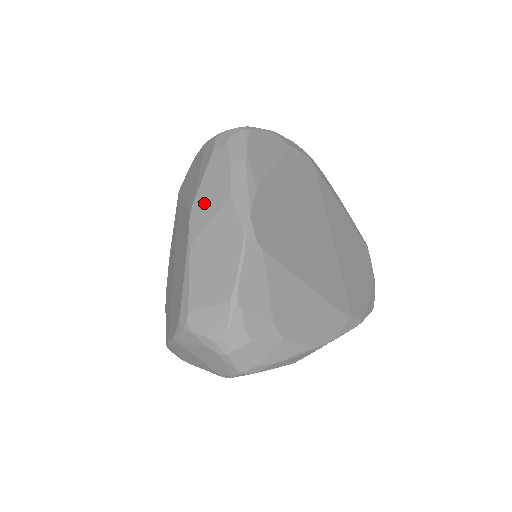
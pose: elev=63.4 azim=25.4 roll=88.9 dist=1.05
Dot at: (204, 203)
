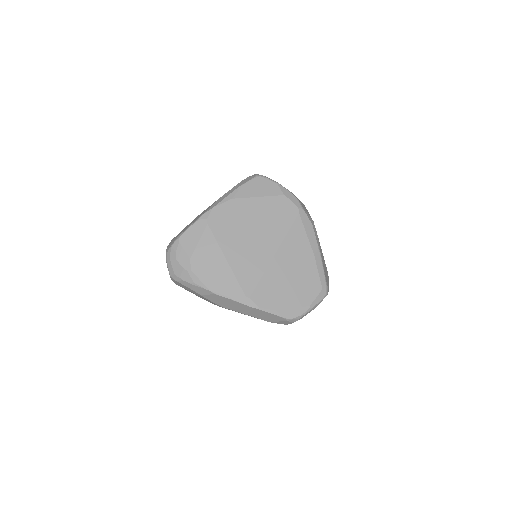
Dot at: occluded
